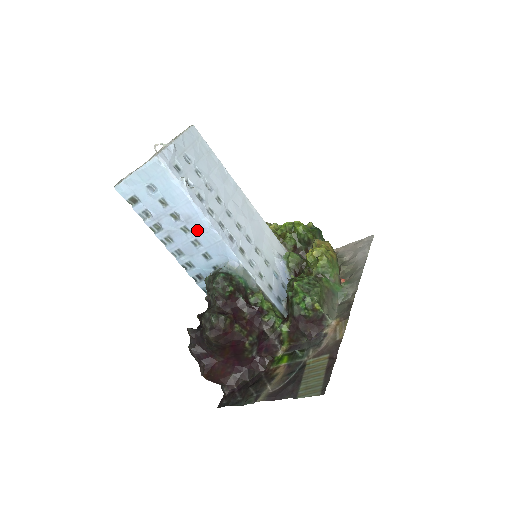
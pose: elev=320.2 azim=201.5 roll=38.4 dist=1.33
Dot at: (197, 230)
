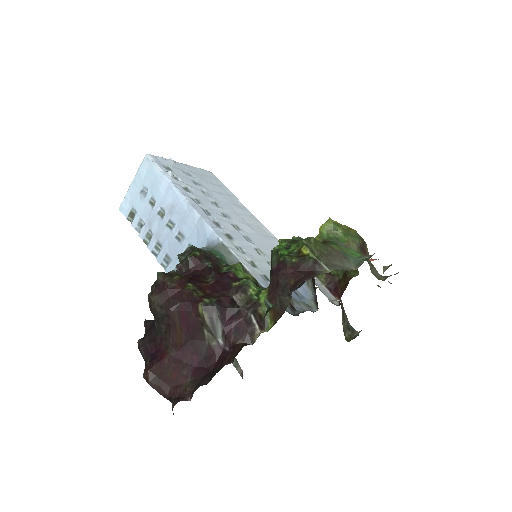
Dot at: (179, 219)
